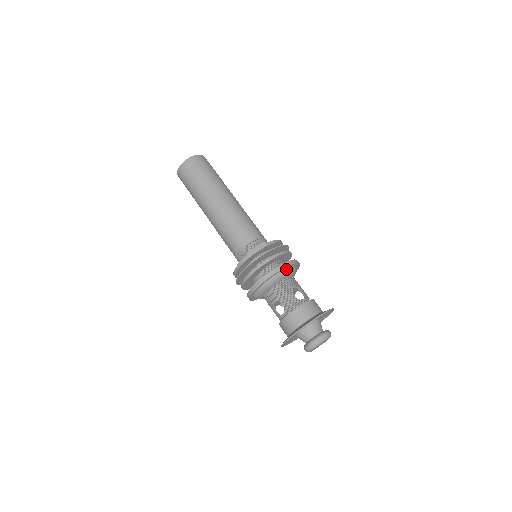
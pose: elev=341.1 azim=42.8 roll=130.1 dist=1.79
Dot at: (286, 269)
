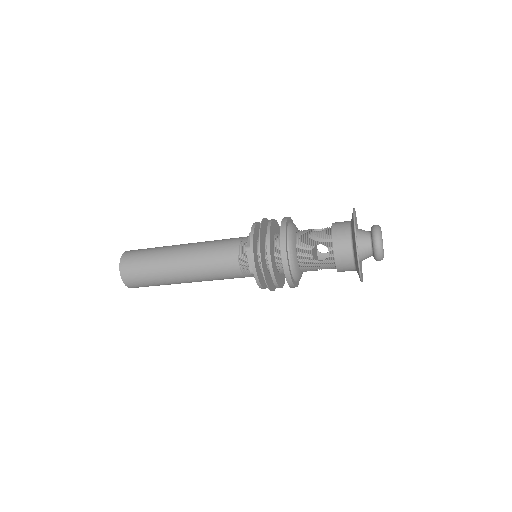
Dot at: (289, 223)
